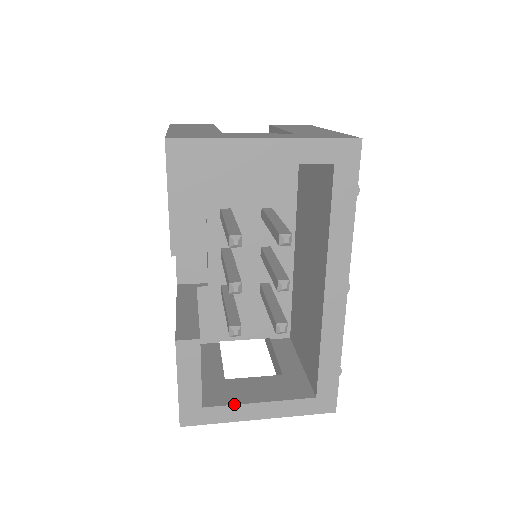
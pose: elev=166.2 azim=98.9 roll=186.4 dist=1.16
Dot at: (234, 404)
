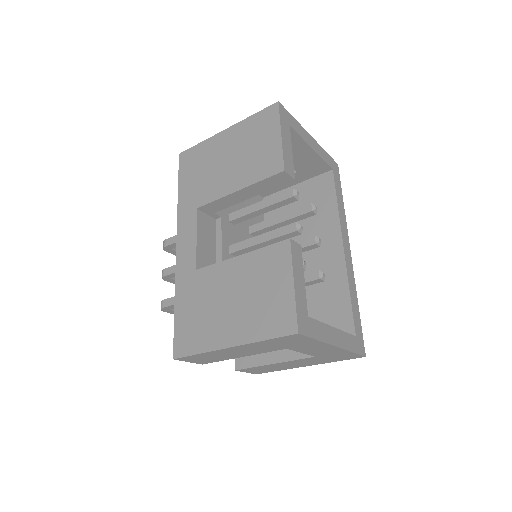
Dot at: (322, 322)
